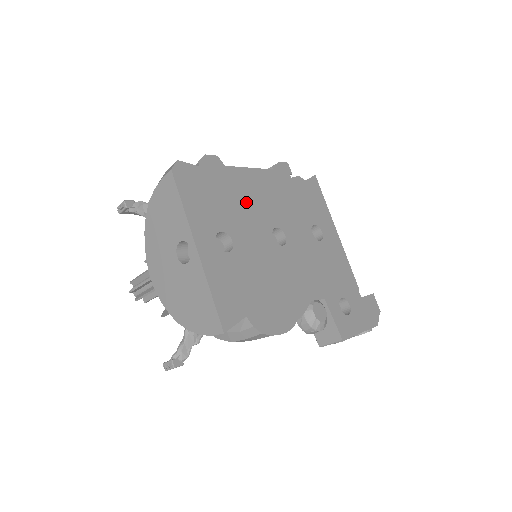
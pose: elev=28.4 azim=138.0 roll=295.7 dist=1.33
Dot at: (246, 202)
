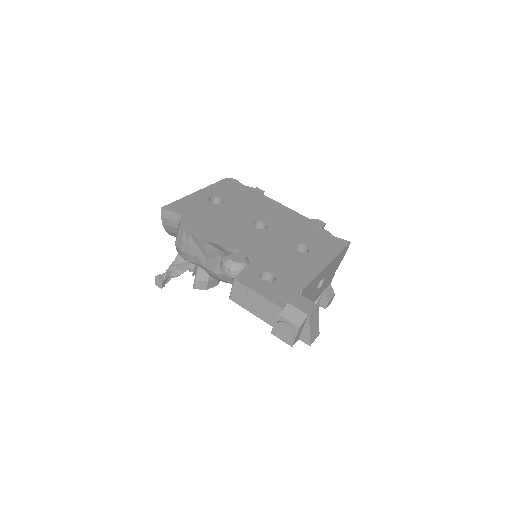
Dot at: (257, 206)
